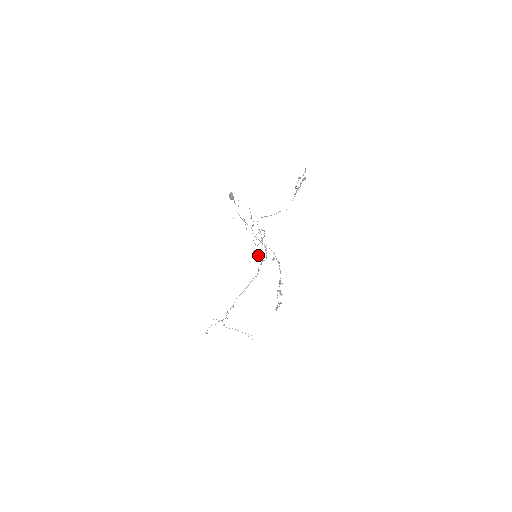
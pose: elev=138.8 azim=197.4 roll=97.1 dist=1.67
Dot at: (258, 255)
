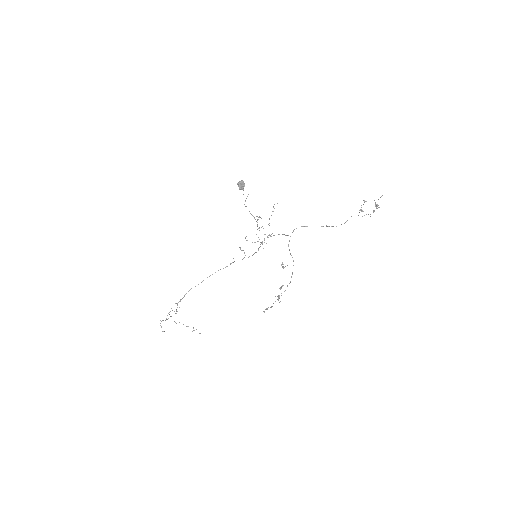
Dot at: (242, 250)
